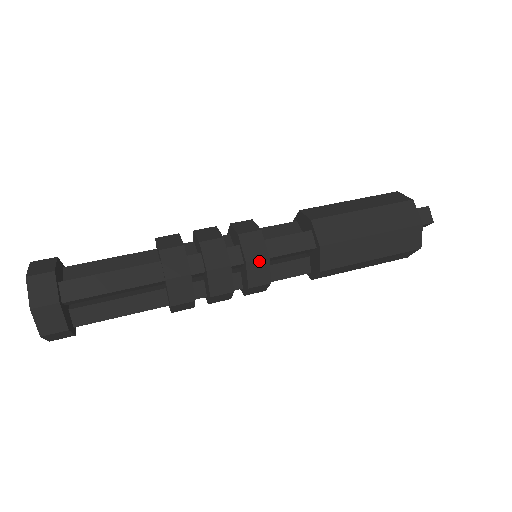
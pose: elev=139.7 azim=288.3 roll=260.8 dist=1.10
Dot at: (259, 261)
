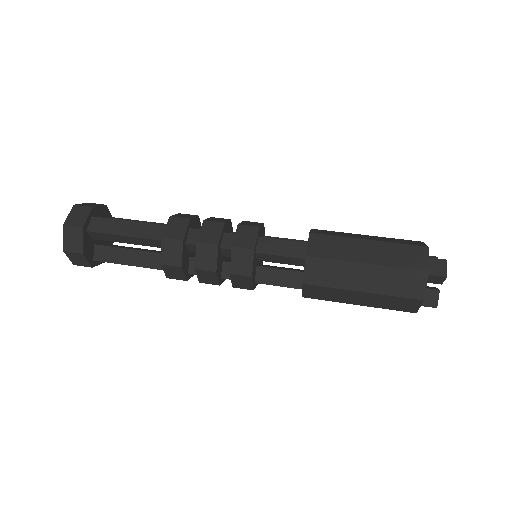
Dot at: (244, 250)
